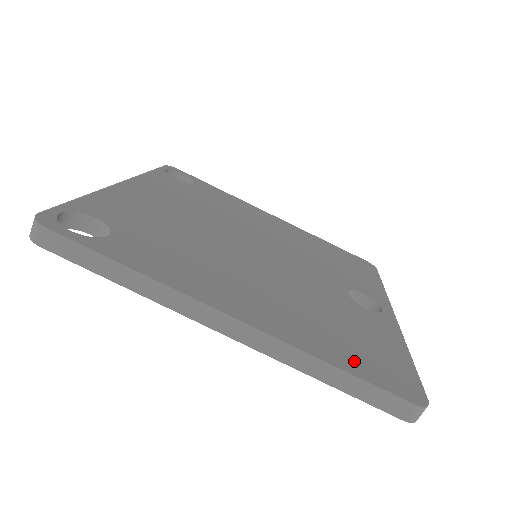
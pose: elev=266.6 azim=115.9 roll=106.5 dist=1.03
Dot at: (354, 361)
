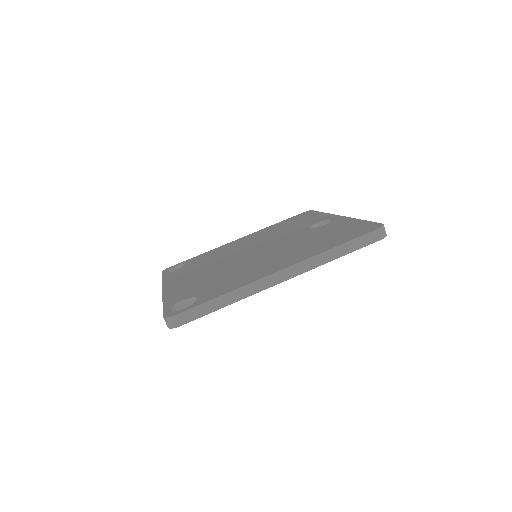
Dot at: (341, 240)
